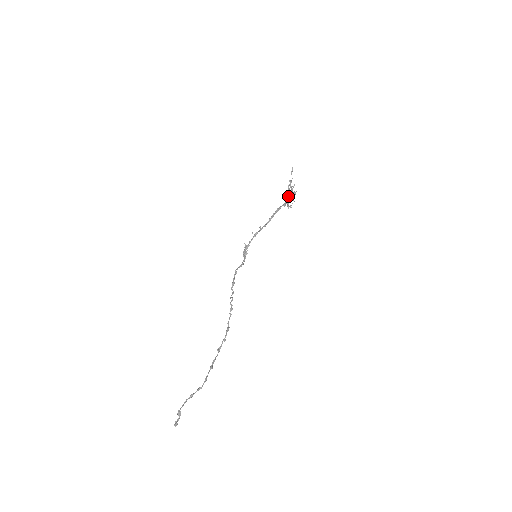
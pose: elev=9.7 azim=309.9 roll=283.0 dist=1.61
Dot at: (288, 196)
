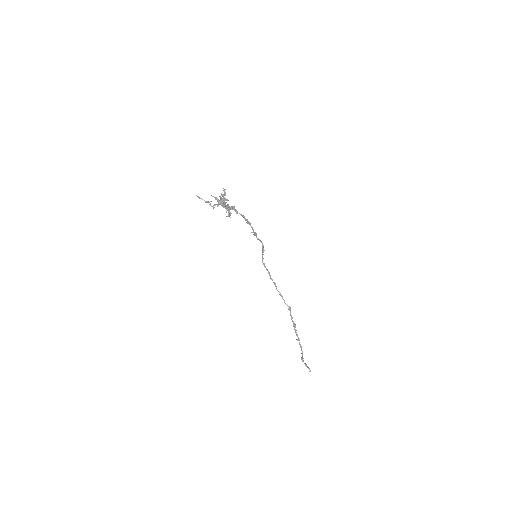
Dot at: (222, 205)
